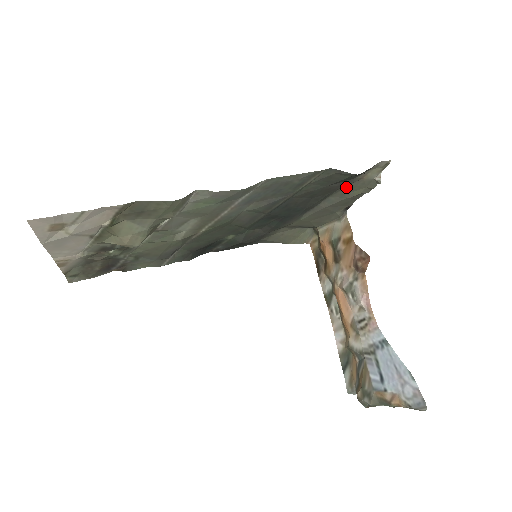
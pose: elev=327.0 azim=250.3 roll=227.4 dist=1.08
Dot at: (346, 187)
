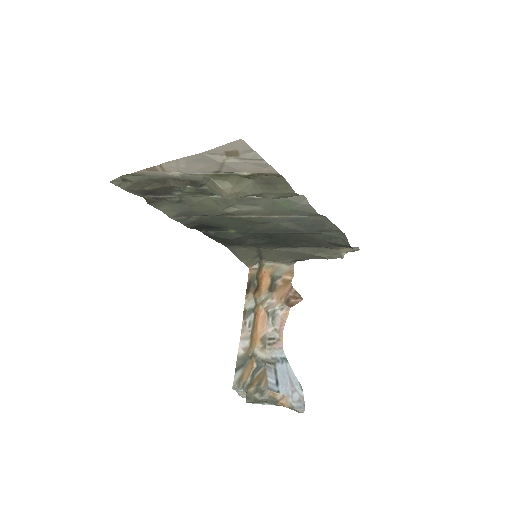
Dot at: (323, 248)
